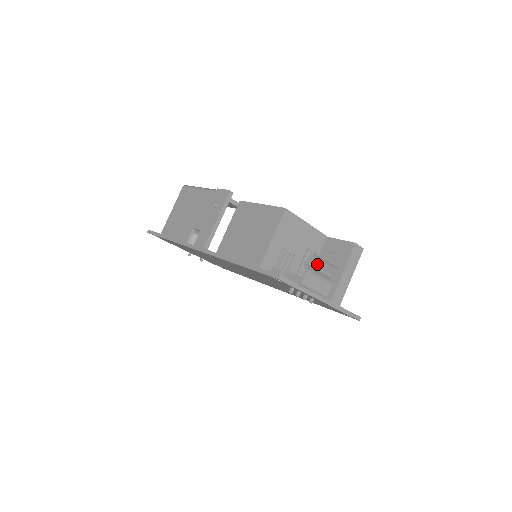
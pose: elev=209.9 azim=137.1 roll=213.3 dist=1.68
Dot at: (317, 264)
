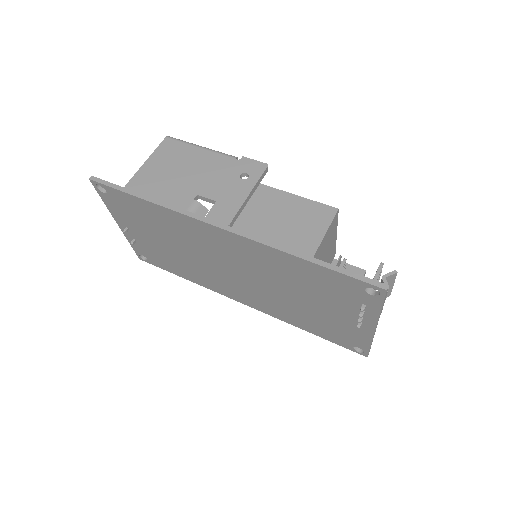
Dot at: occluded
